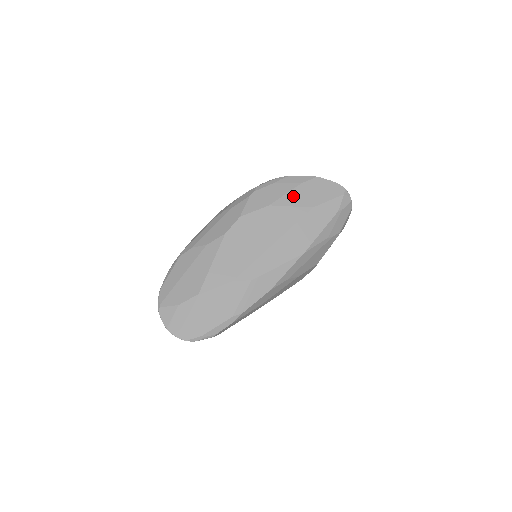
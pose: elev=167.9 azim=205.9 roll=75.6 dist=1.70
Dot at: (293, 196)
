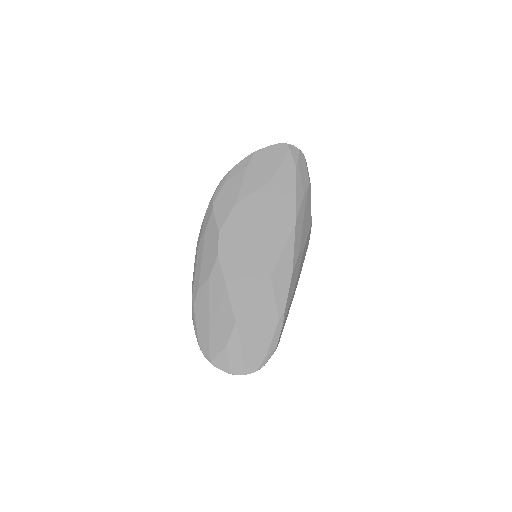
Dot at: (249, 181)
